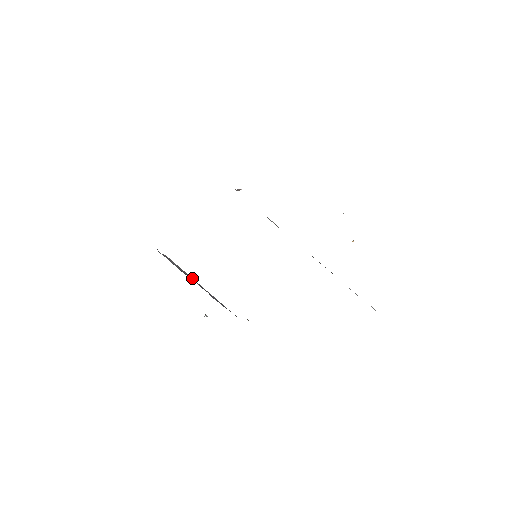
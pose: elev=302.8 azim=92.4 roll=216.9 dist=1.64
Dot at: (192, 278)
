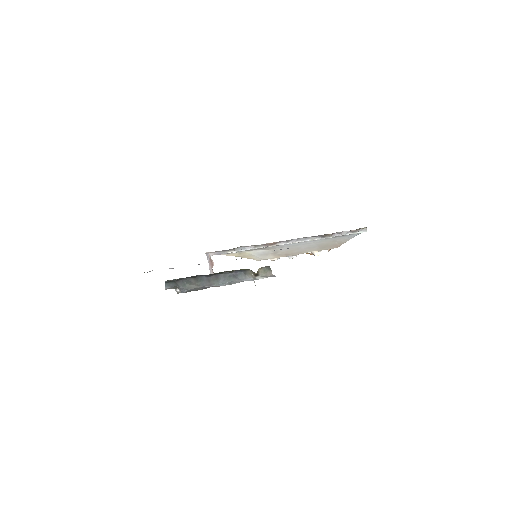
Dot at: occluded
